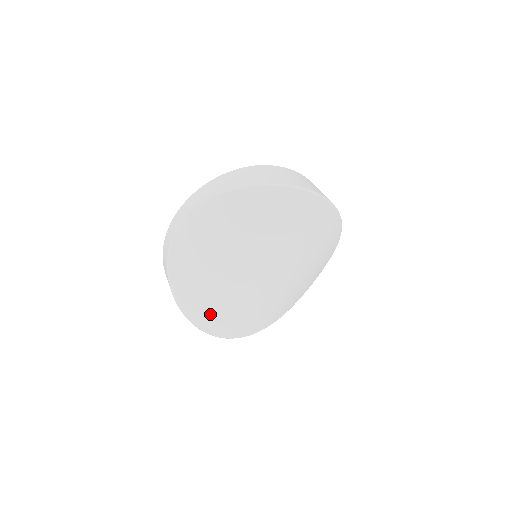
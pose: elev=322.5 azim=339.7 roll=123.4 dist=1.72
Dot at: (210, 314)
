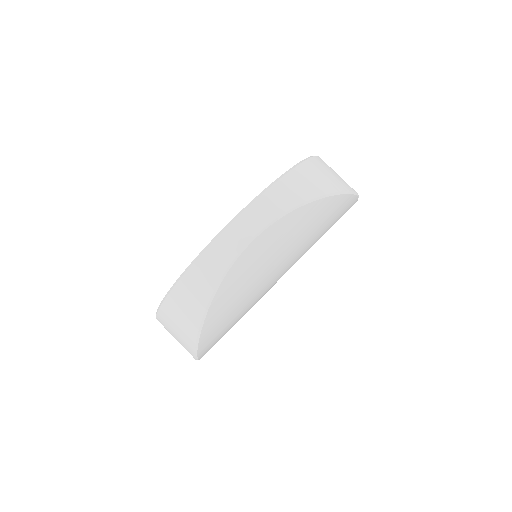
Dot at: (217, 337)
